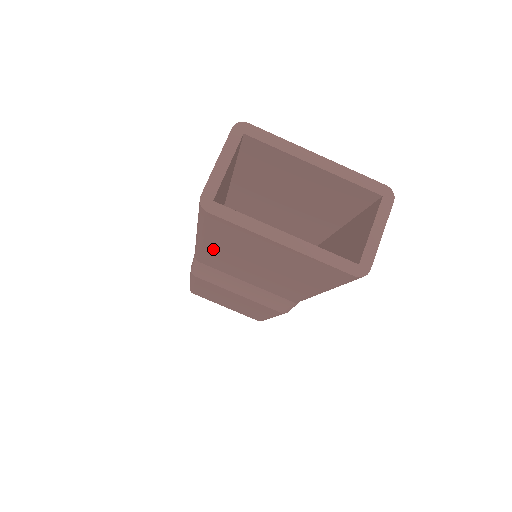
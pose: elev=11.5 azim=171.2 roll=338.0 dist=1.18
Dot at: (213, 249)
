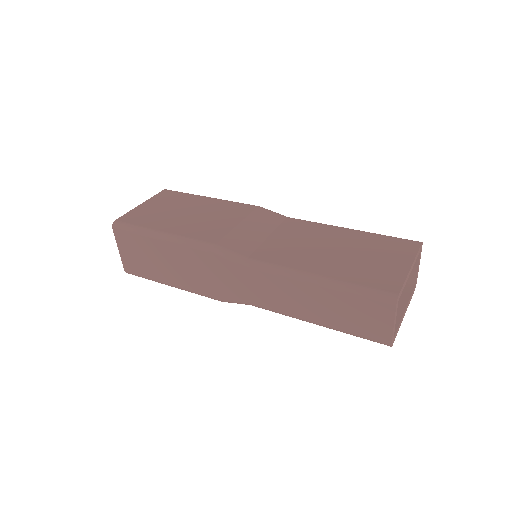
Dot at: occluded
